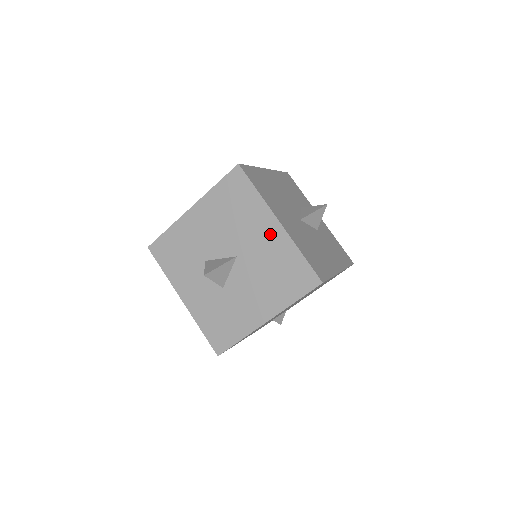
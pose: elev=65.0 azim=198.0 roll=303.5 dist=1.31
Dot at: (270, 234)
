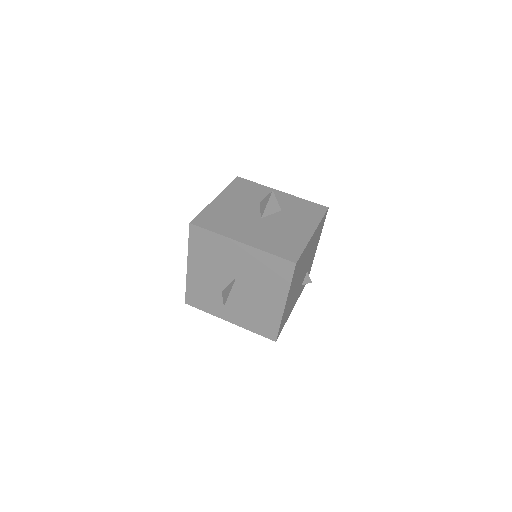
Dot at: (242, 253)
